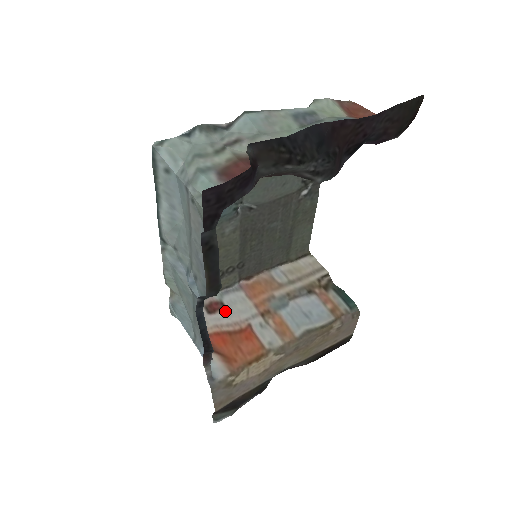
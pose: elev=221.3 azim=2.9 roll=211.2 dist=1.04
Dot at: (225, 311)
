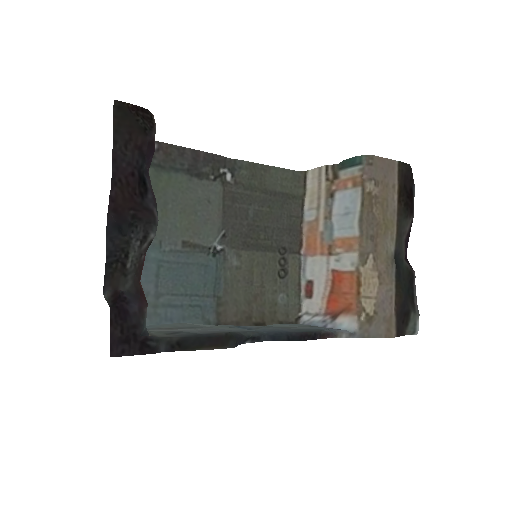
Dot at: (315, 283)
